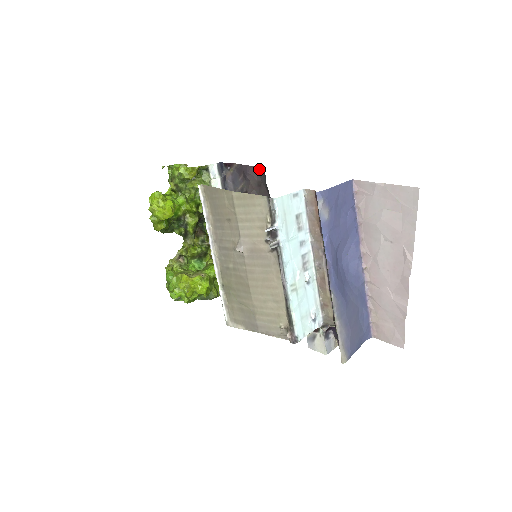
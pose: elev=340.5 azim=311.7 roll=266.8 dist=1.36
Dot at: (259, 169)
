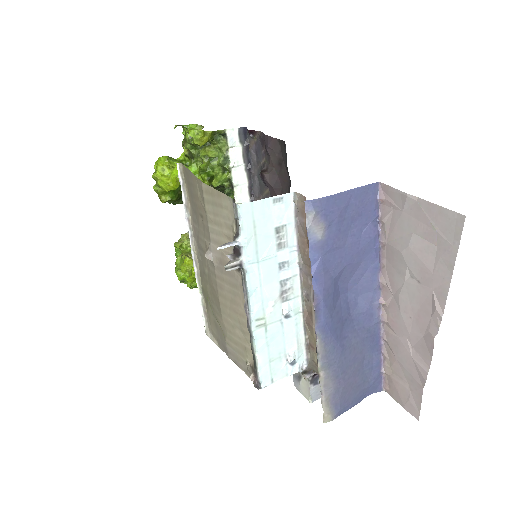
Dot at: (281, 143)
